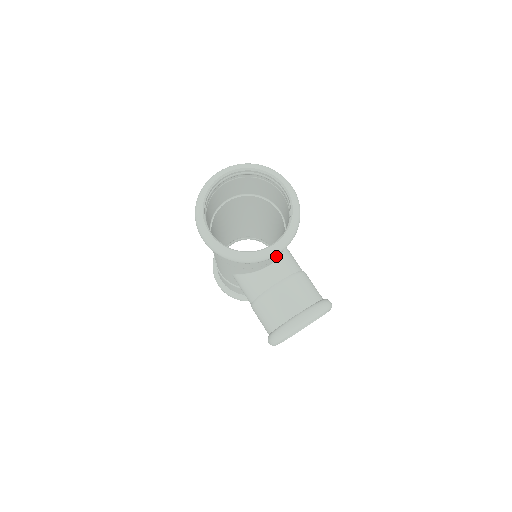
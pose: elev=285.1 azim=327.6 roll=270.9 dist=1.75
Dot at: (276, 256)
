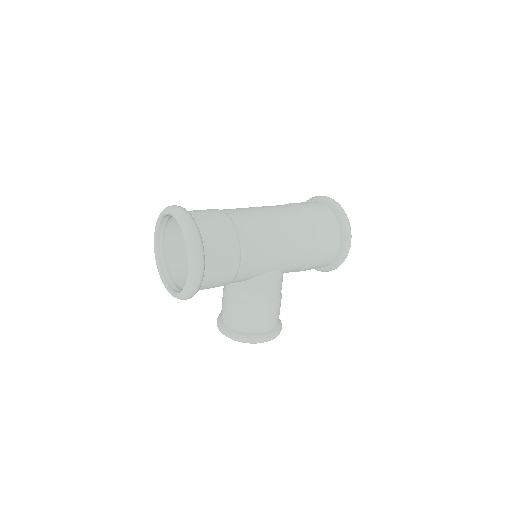
Dot at: occluded
